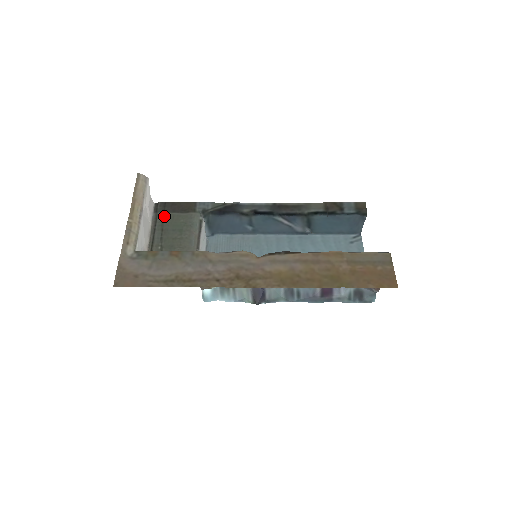
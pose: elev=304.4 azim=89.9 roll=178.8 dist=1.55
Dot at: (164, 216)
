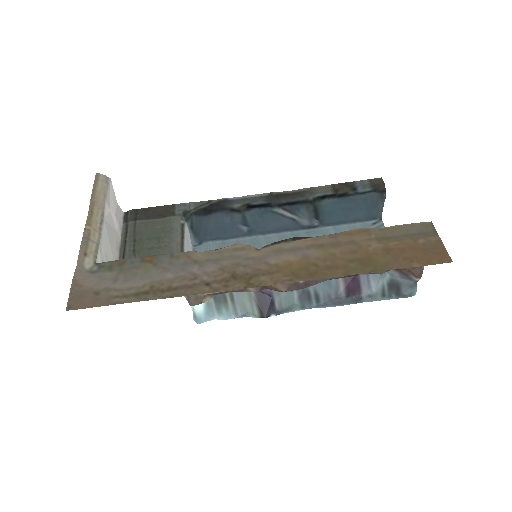
Dot at: (136, 225)
